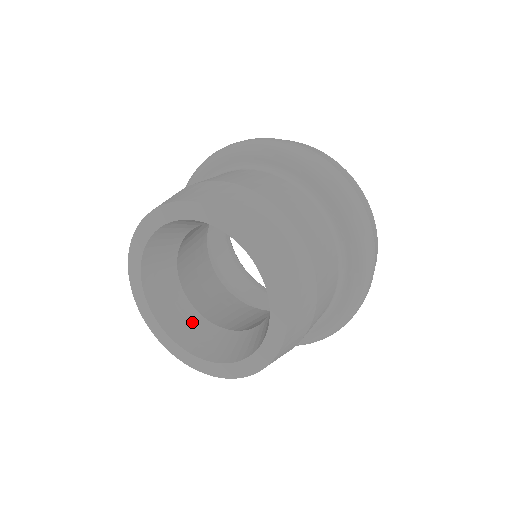
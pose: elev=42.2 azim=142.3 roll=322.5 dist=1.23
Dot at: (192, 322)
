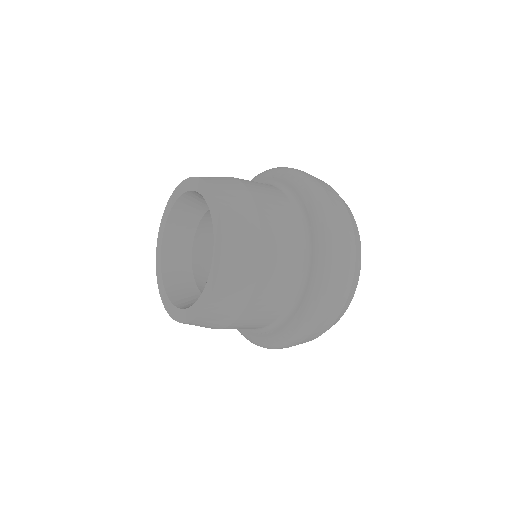
Dot at: (195, 298)
